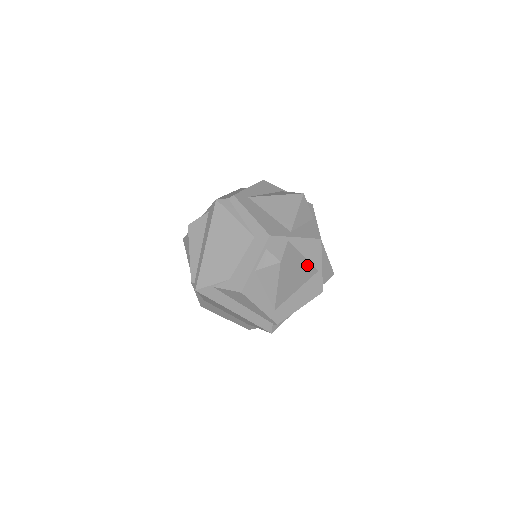
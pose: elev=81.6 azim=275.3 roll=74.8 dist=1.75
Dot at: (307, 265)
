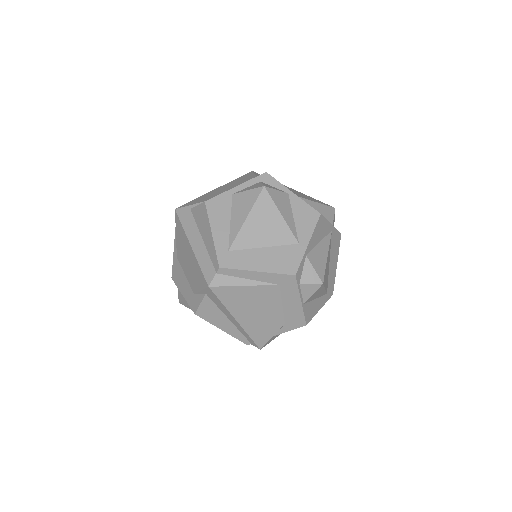
Dot at: (327, 244)
